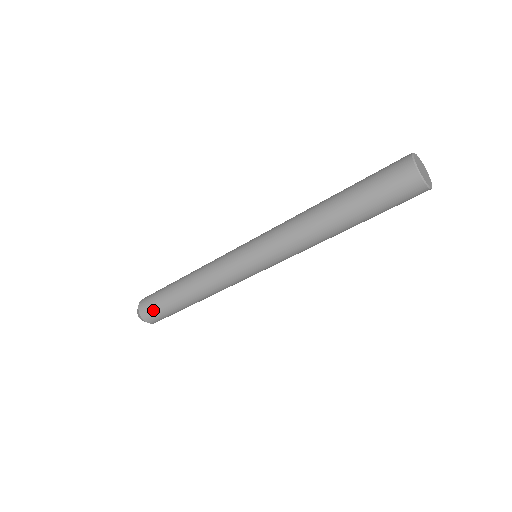
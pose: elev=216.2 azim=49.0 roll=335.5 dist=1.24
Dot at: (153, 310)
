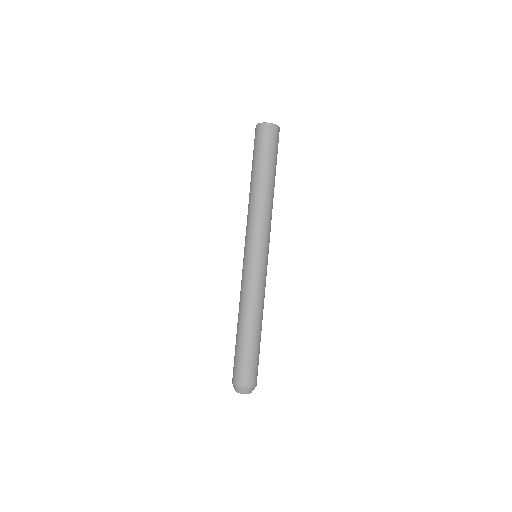
Dot at: occluded
